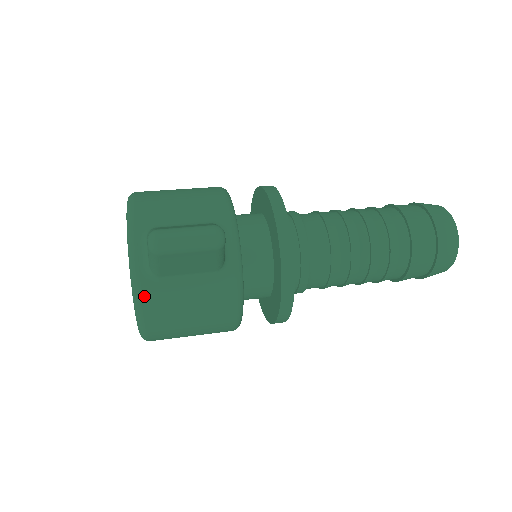
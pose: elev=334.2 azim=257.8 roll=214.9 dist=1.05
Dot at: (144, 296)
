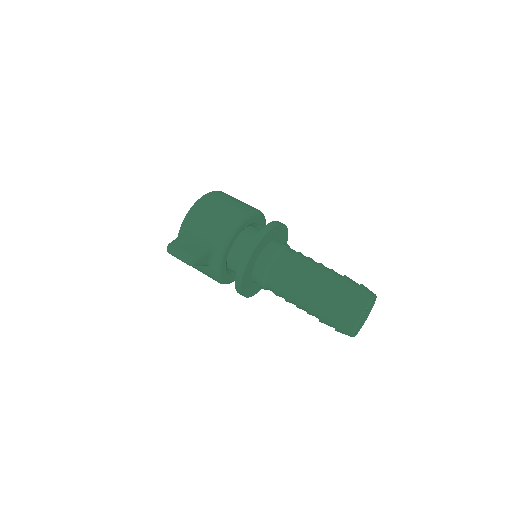
Dot at: occluded
